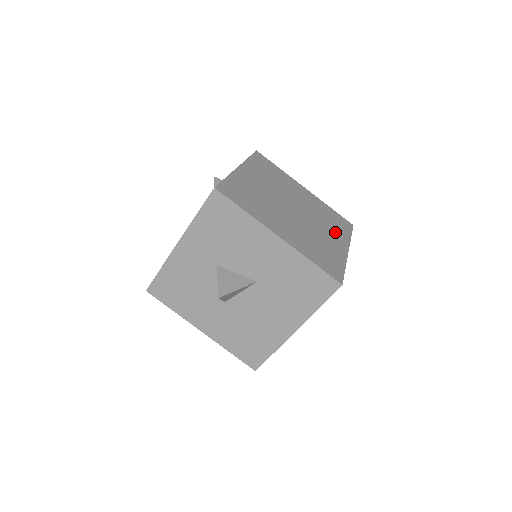
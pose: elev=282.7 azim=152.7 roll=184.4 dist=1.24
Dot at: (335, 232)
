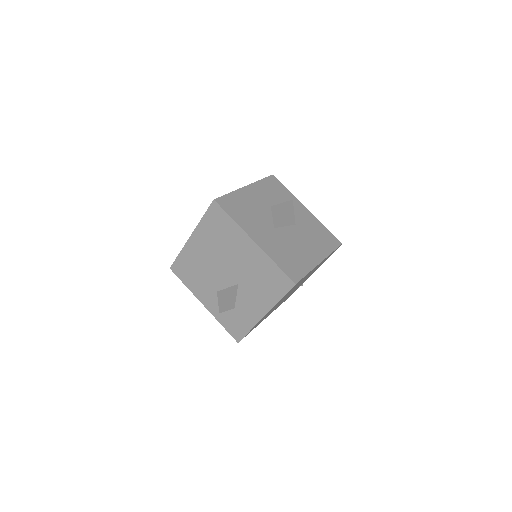
Dot at: occluded
